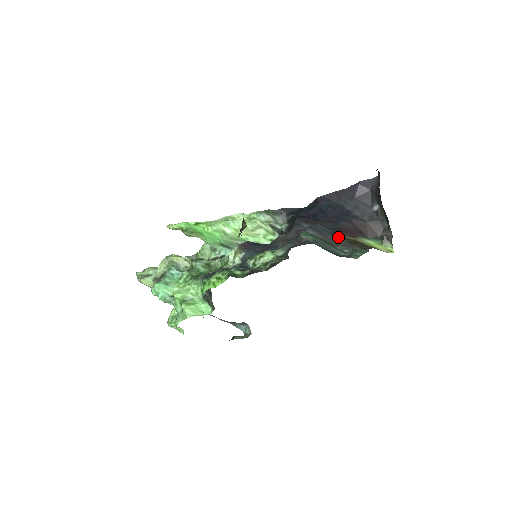
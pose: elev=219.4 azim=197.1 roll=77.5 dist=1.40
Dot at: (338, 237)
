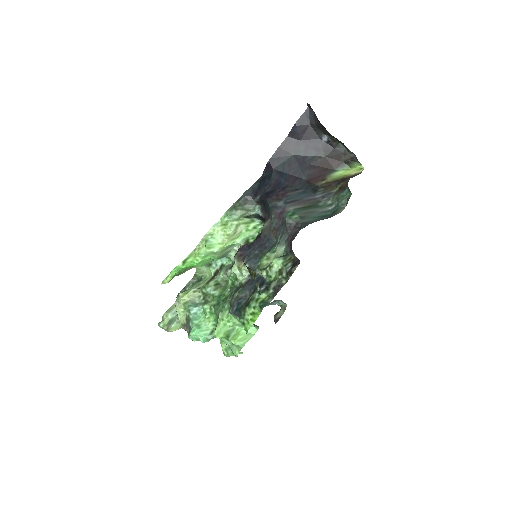
Dot at: (313, 192)
